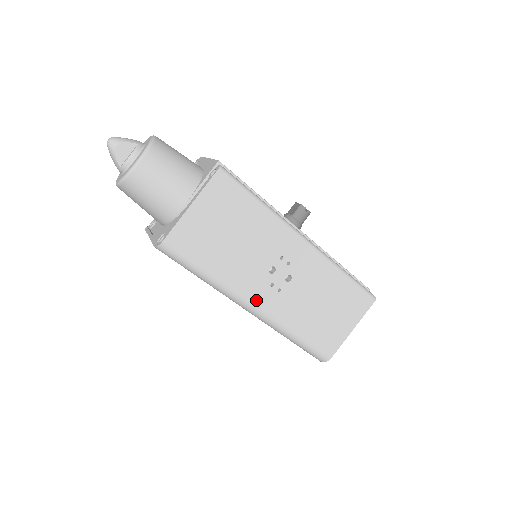
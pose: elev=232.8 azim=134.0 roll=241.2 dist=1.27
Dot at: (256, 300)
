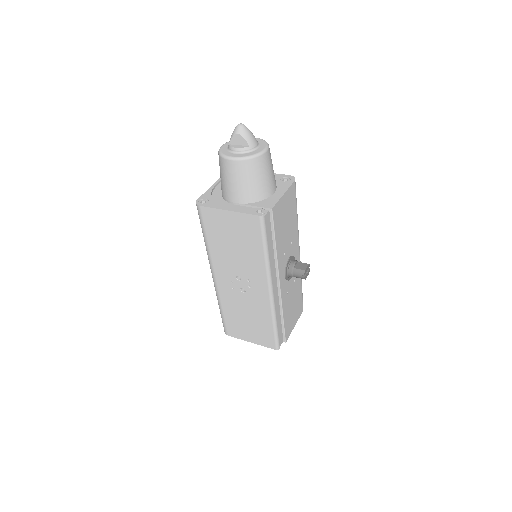
Dot at: (218, 276)
